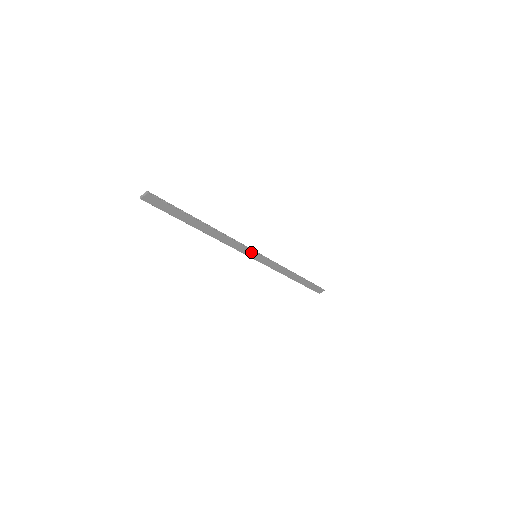
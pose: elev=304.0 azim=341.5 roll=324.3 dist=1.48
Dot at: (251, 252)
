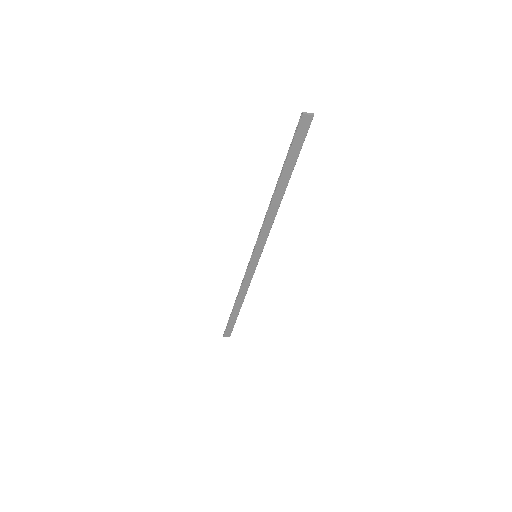
Dot at: (261, 249)
